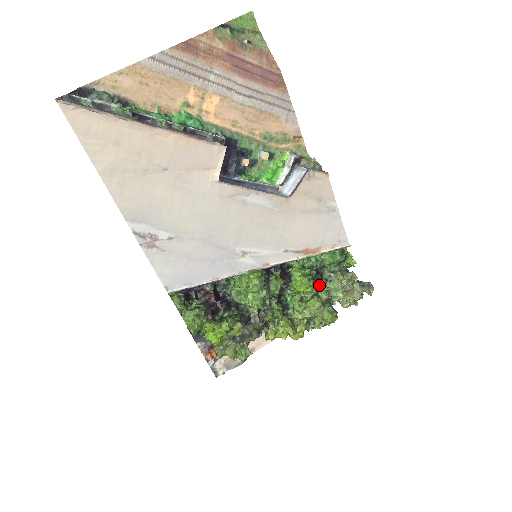
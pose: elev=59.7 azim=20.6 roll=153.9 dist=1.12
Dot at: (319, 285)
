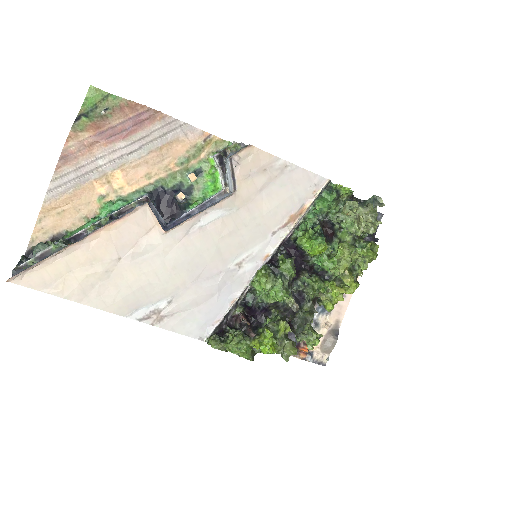
Dot at: (337, 232)
